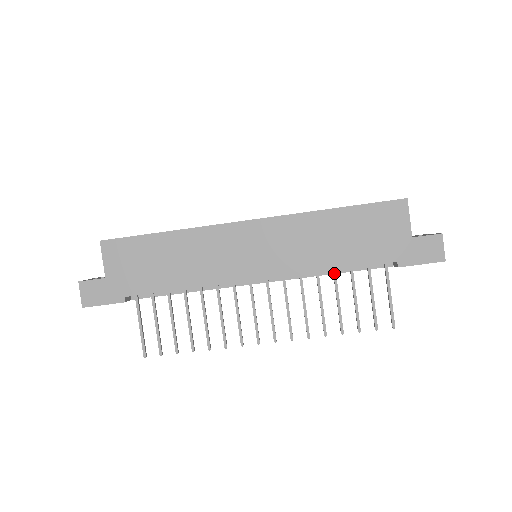
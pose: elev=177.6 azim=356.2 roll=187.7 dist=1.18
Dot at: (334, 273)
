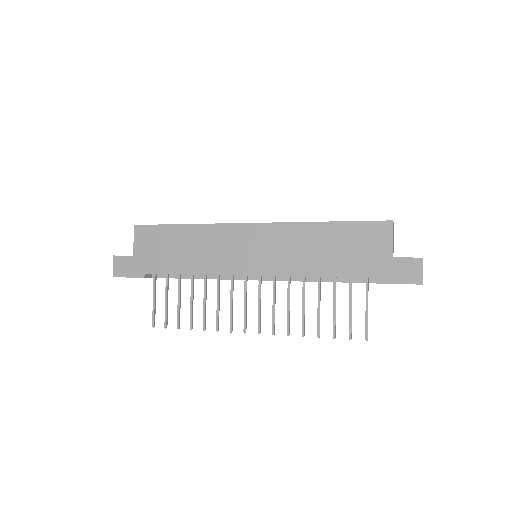
Dot at: (318, 280)
